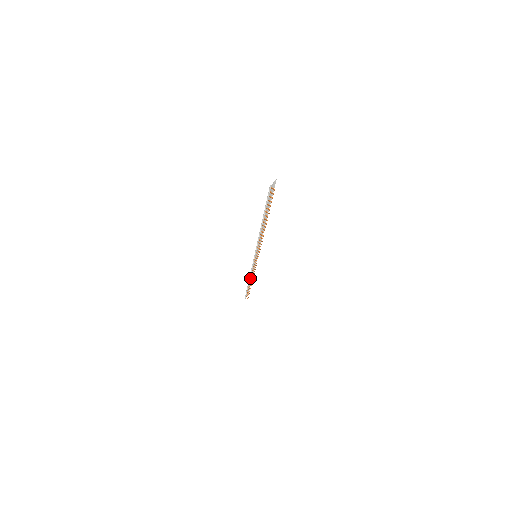
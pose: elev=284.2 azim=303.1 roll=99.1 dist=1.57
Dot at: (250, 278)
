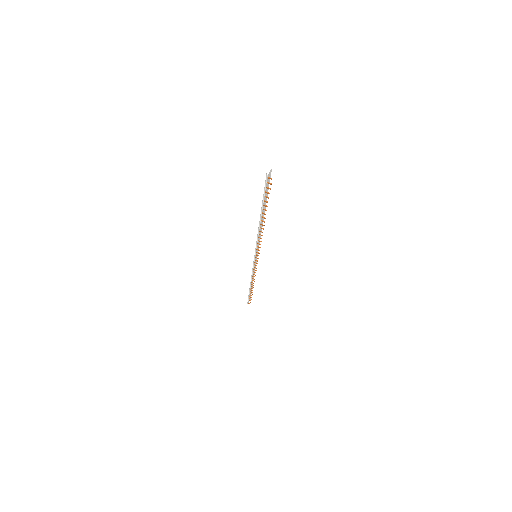
Dot at: (251, 281)
